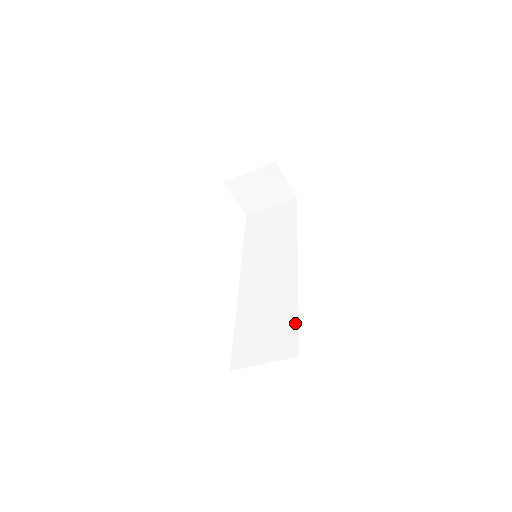
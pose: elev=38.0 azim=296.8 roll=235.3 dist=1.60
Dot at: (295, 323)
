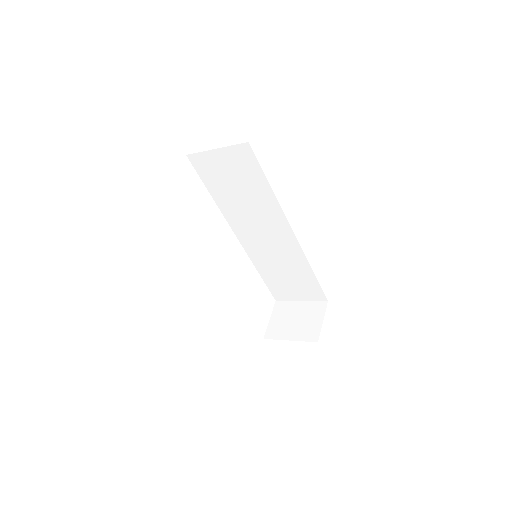
Dot at: (315, 282)
